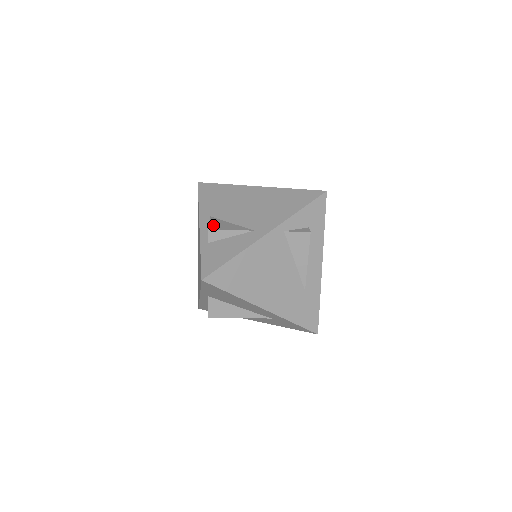
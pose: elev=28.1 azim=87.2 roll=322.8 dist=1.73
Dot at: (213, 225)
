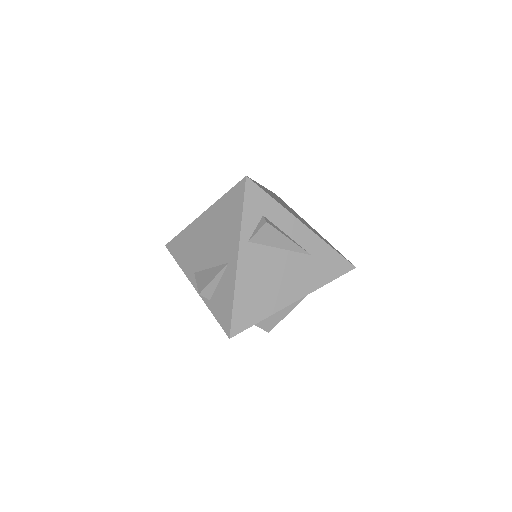
Dot at: (200, 284)
